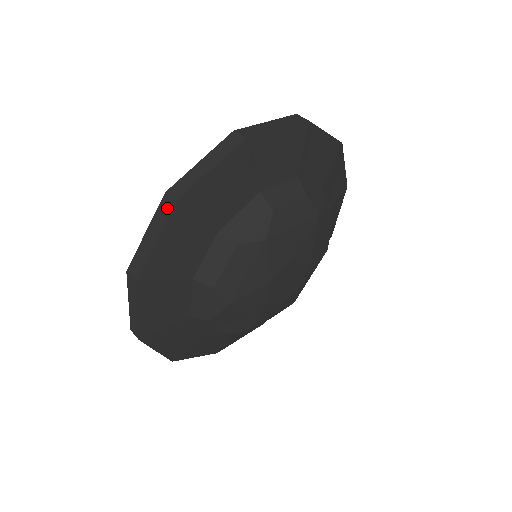
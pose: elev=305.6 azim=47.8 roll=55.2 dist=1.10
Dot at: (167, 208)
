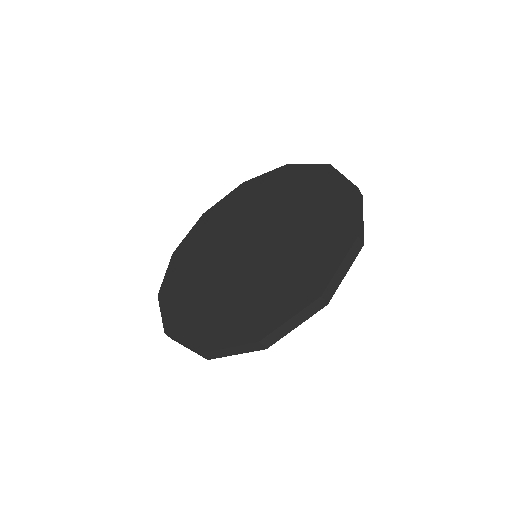
Dot at: (256, 348)
